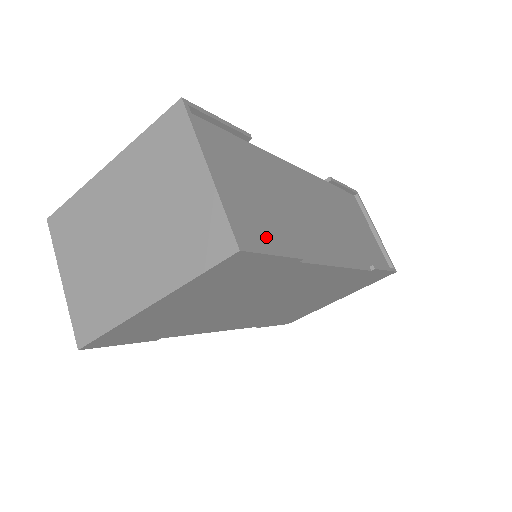
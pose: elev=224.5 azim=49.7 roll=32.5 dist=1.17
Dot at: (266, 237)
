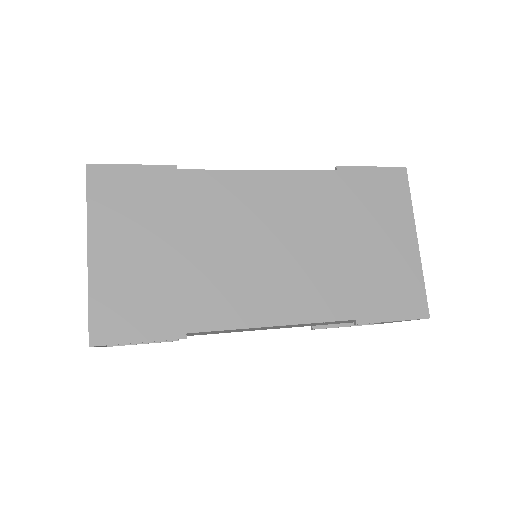
Dot at: occluded
